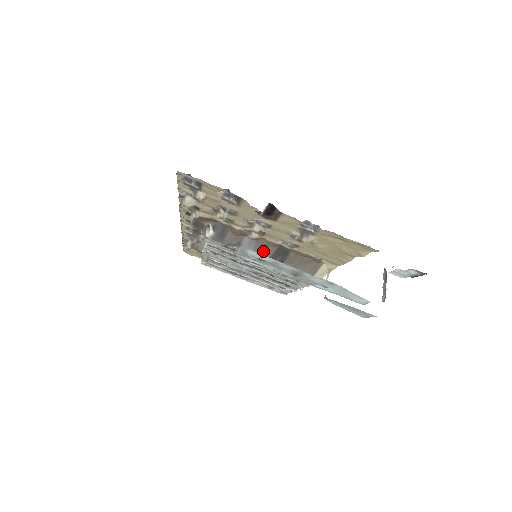
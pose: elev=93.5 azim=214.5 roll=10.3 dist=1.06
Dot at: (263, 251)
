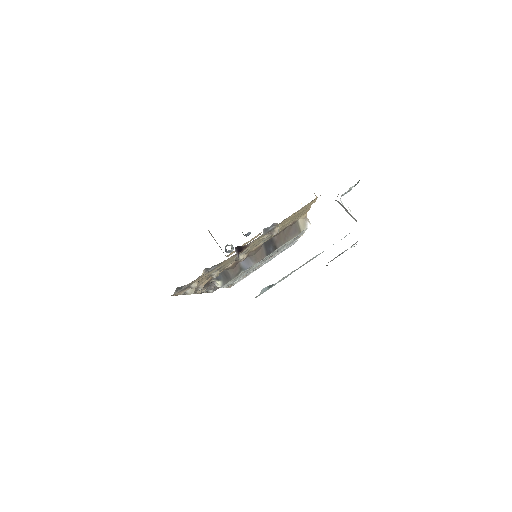
Dot at: (258, 256)
